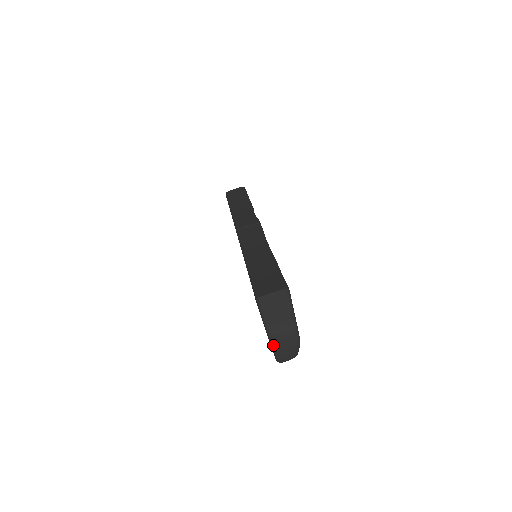
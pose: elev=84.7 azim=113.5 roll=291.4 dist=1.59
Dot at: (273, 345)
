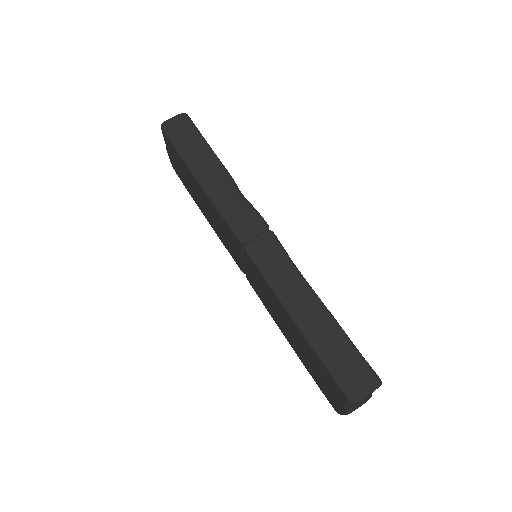
Dot at: occluded
